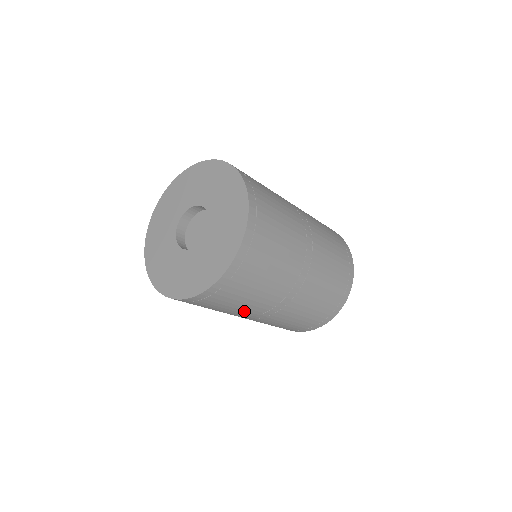
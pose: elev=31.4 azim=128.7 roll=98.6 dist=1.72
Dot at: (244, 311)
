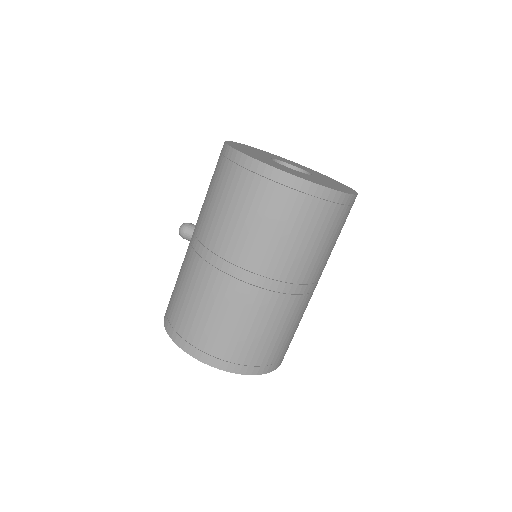
Dot at: (265, 251)
